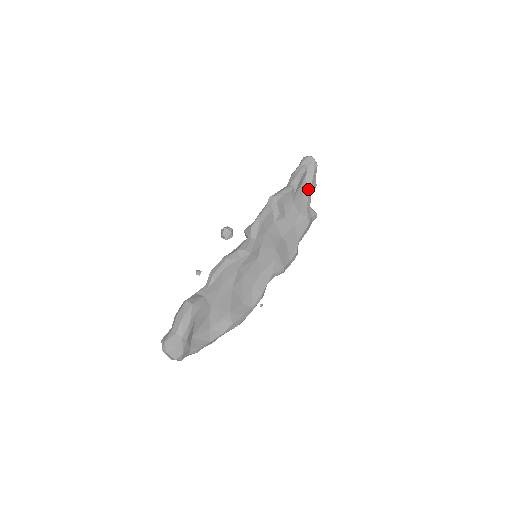
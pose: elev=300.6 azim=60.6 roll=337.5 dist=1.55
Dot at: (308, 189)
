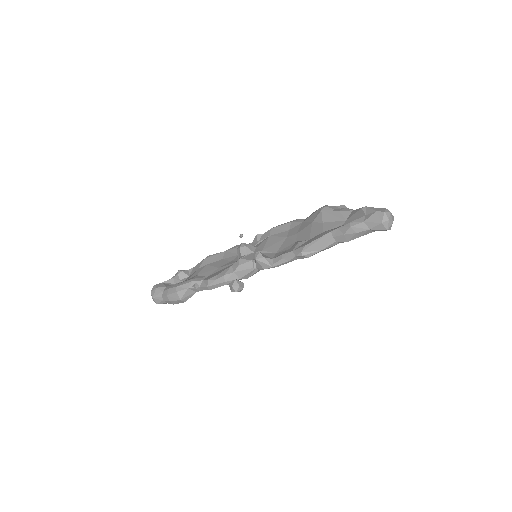
Dot at: occluded
